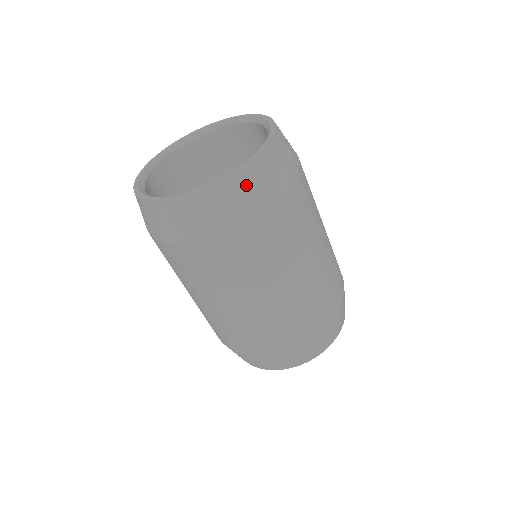
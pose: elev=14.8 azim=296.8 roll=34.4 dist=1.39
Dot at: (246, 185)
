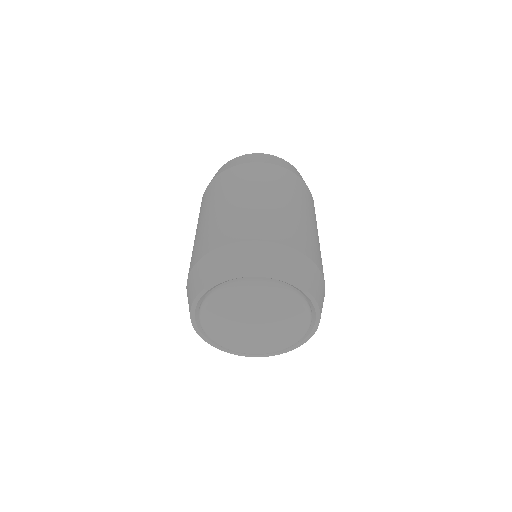
Dot at: occluded
